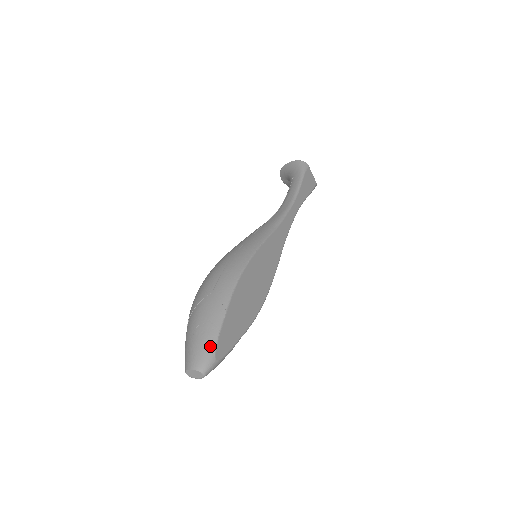
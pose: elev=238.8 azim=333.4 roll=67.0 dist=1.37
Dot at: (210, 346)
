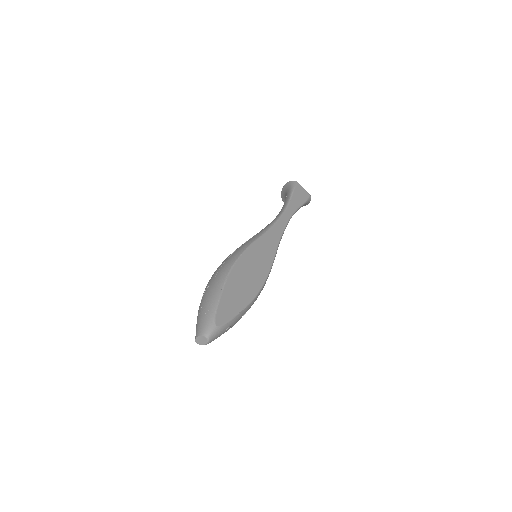
Dot at: (210, 316)
